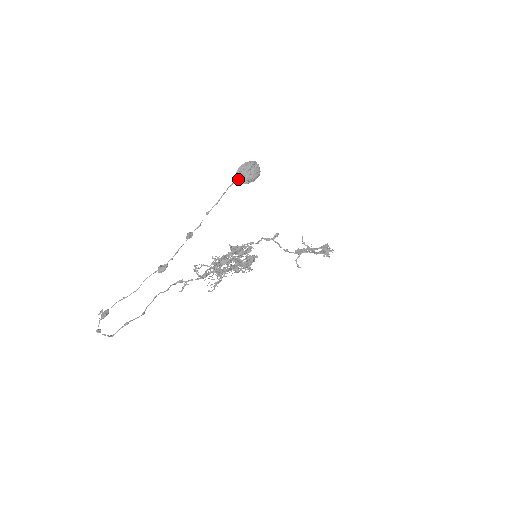
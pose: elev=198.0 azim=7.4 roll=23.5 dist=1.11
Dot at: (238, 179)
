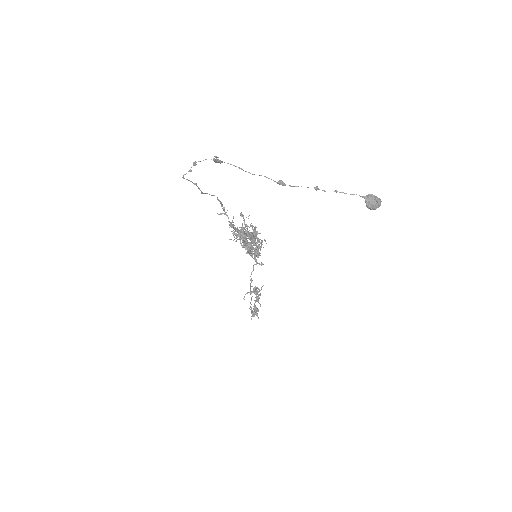
Dot at: (368, 198)
